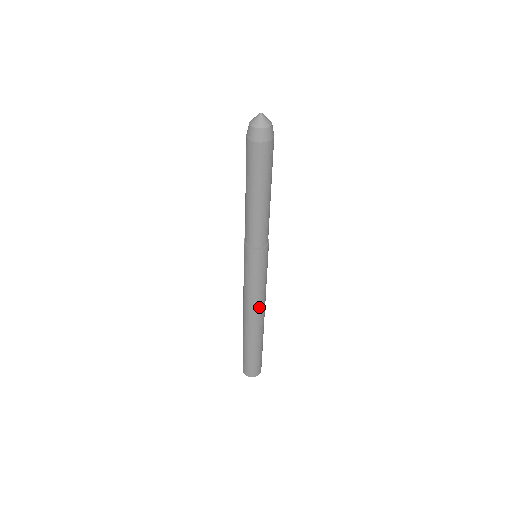
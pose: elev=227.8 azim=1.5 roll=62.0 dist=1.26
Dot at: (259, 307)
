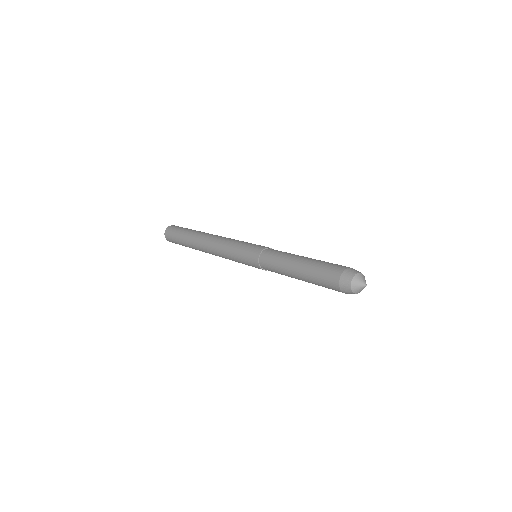
Dot at: occluded
